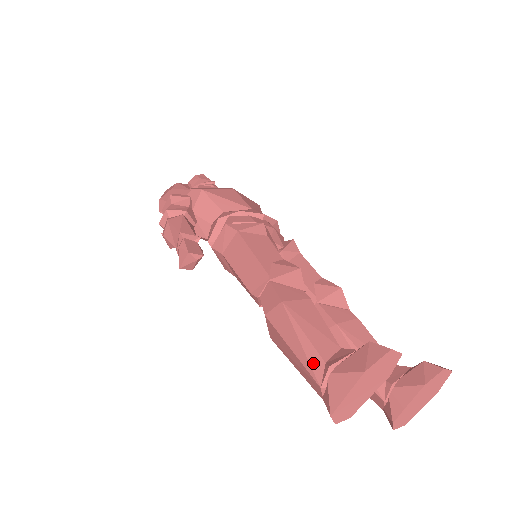
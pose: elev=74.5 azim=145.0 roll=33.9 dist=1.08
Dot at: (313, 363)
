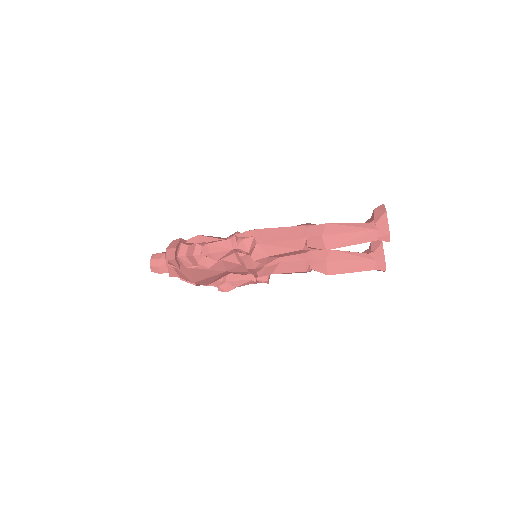
Dot at: (365, 226)
